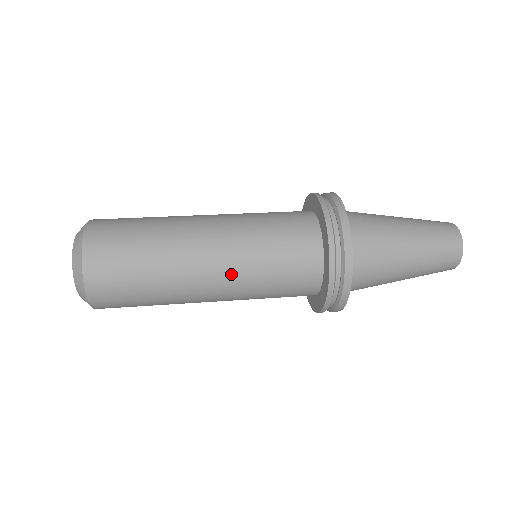
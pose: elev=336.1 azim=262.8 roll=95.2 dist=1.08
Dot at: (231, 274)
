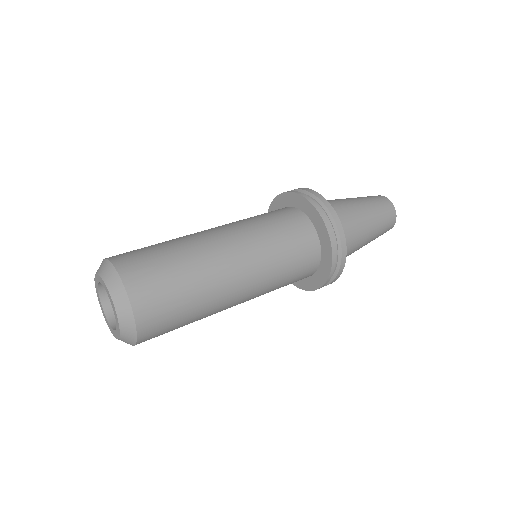
Dot at: (256, 291)
